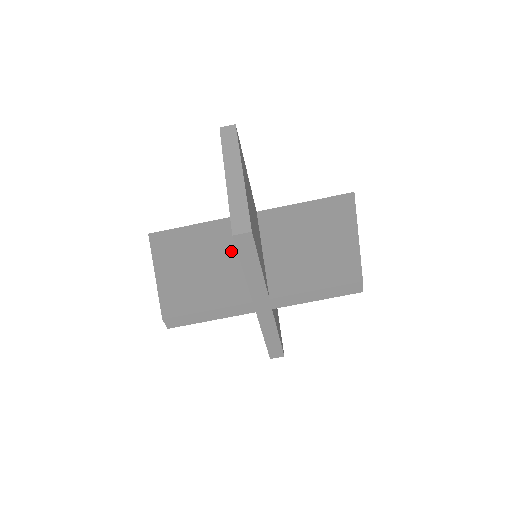
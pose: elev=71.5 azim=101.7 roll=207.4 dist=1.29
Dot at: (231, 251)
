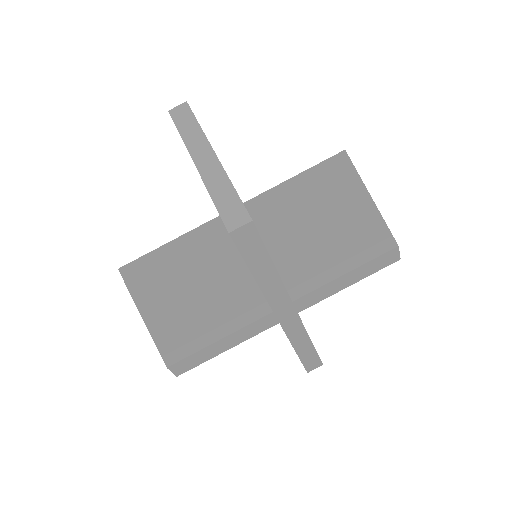
Dot at: (224, 259)
